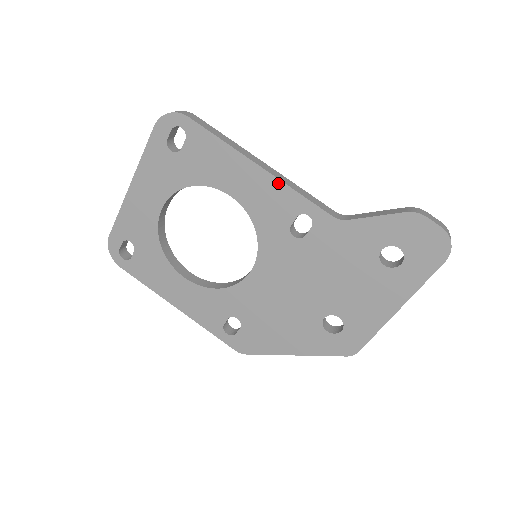
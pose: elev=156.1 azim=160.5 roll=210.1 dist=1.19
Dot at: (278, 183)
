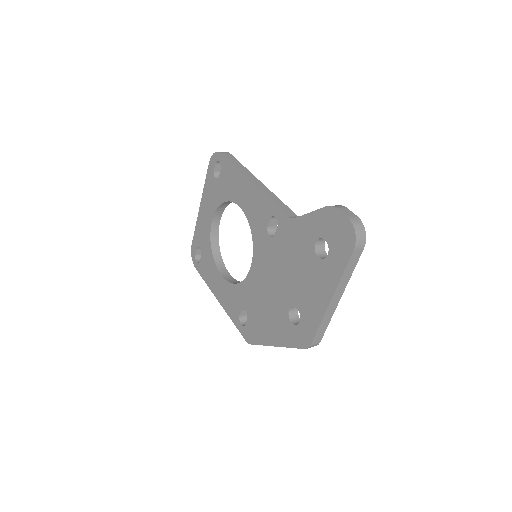
Dot at: (260, 193)
